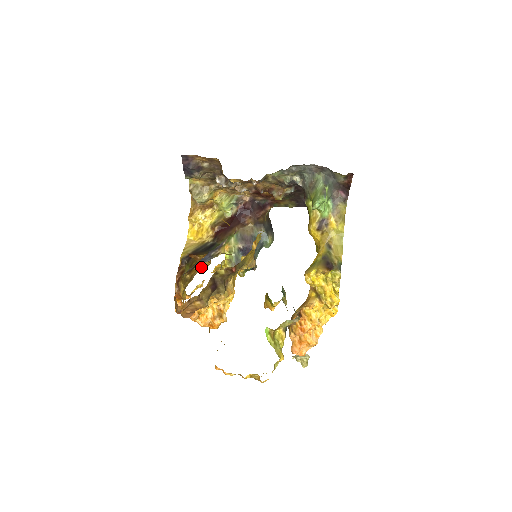
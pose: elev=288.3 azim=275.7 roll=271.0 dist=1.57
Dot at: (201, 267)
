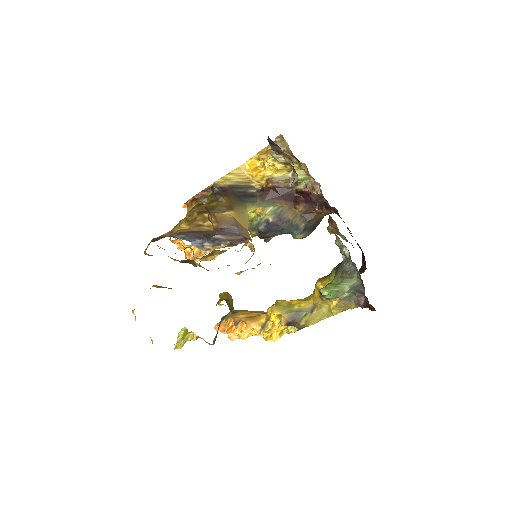
Dot at: (208, 222)
